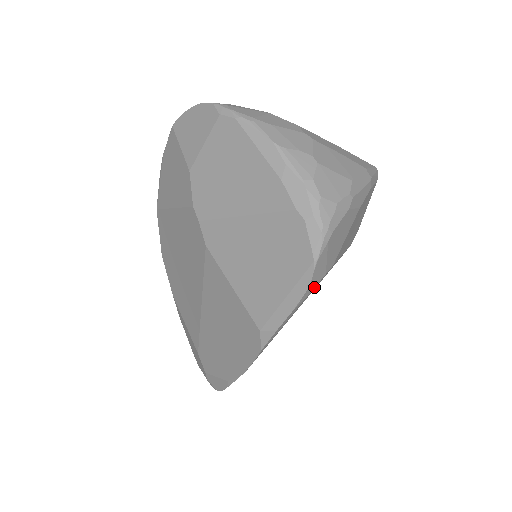
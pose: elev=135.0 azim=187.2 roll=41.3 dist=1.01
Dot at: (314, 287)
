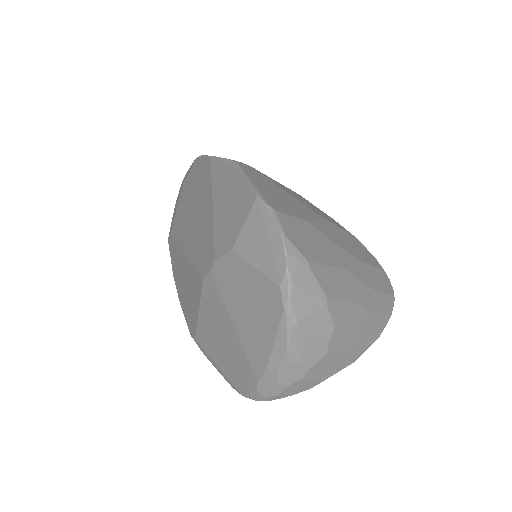
Dot at: occluded
